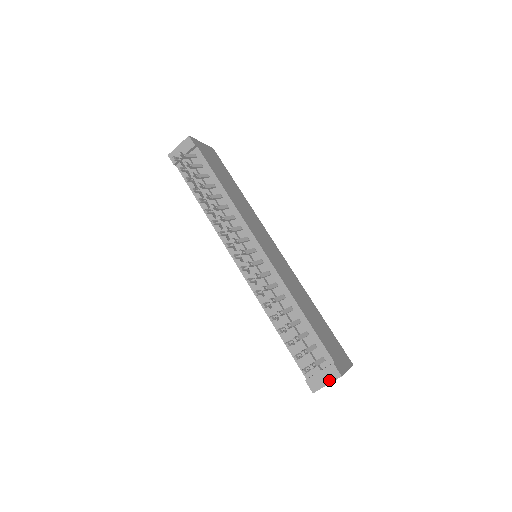
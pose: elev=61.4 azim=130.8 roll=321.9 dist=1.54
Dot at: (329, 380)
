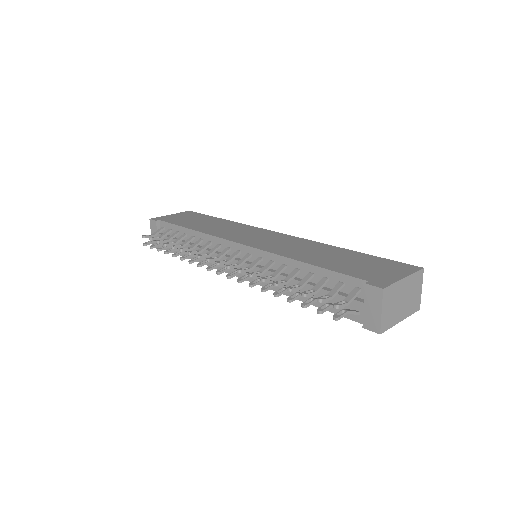
Dot at: (378, 305)
